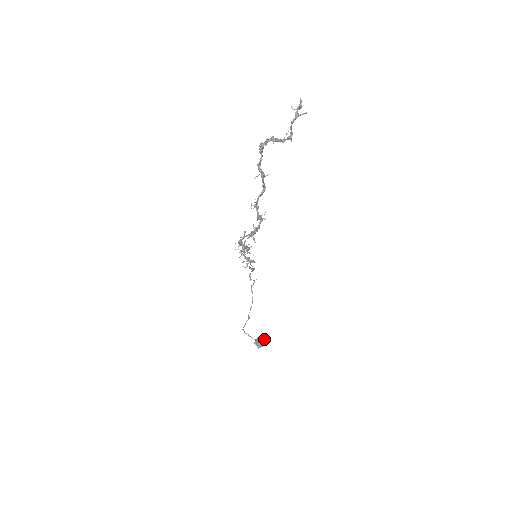
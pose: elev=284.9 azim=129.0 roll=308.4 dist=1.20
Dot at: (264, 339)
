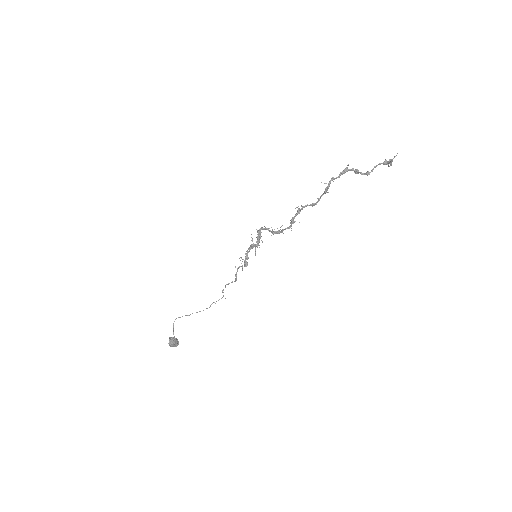
Dot at: occluded
